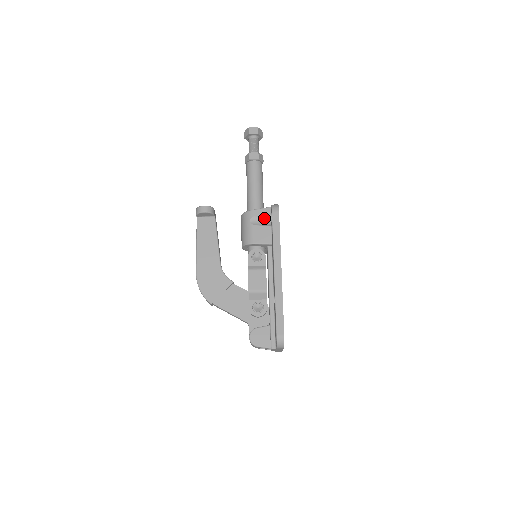
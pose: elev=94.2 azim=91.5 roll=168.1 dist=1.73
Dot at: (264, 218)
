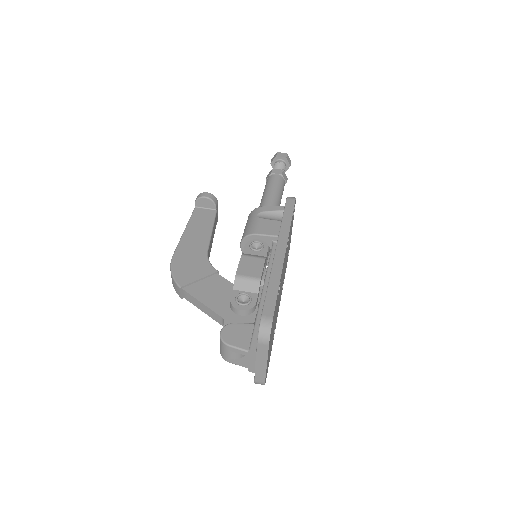
Dot at: (276, 215)
